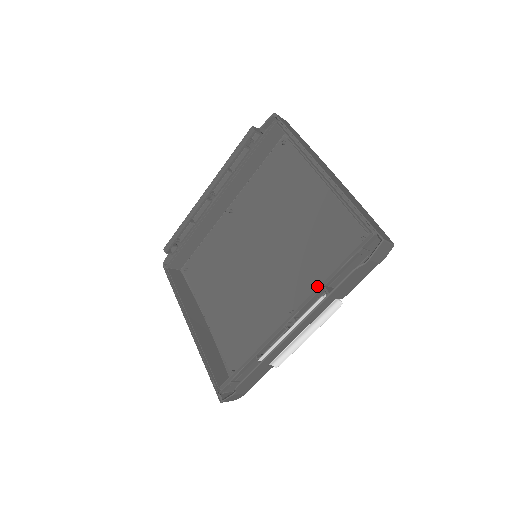
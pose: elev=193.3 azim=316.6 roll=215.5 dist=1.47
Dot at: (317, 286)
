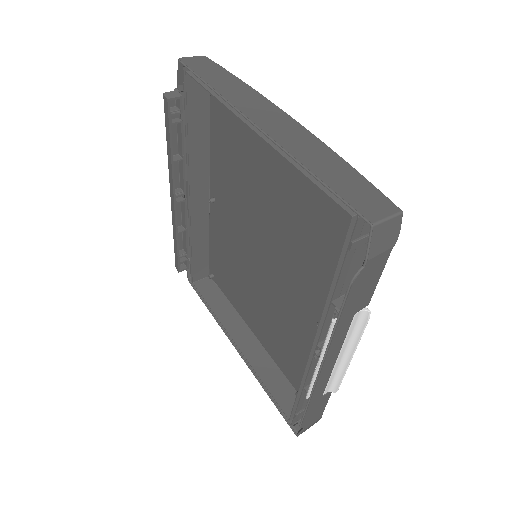
Dot at: occluded
